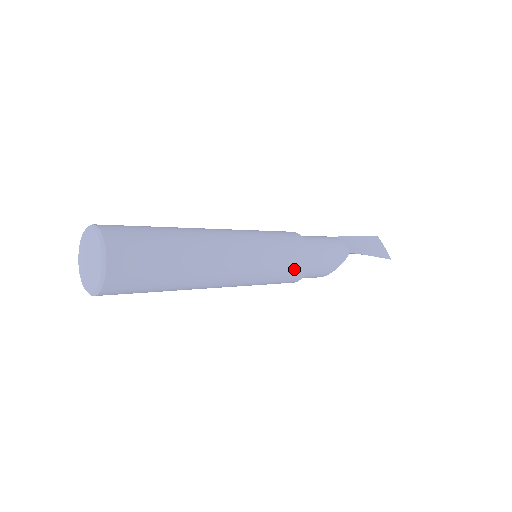
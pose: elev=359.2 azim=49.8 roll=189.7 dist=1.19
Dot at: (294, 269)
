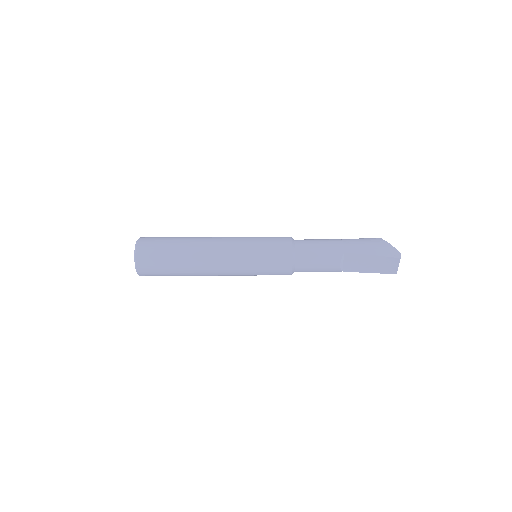
Dot at: occluded
